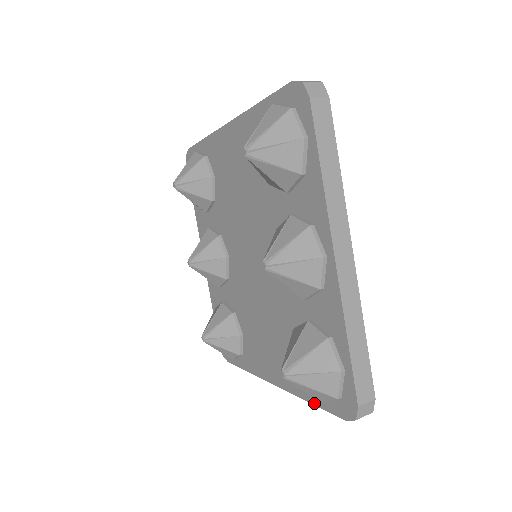
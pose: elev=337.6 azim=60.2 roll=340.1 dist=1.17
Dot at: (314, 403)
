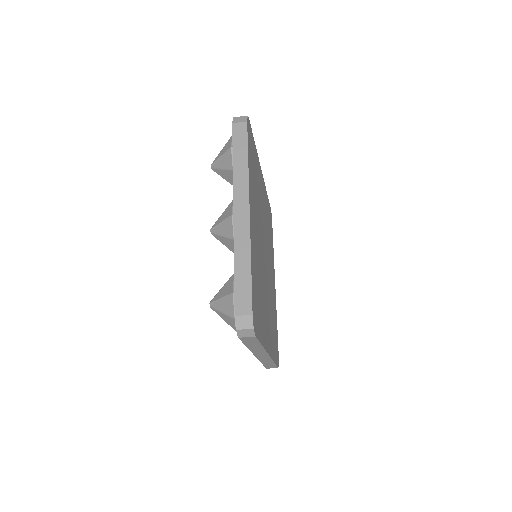
Dot at: occluded
